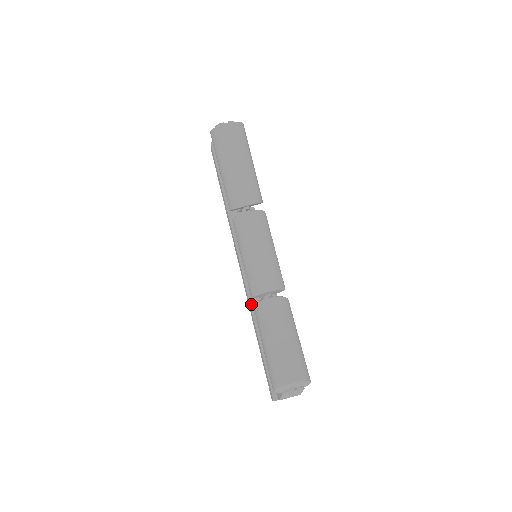
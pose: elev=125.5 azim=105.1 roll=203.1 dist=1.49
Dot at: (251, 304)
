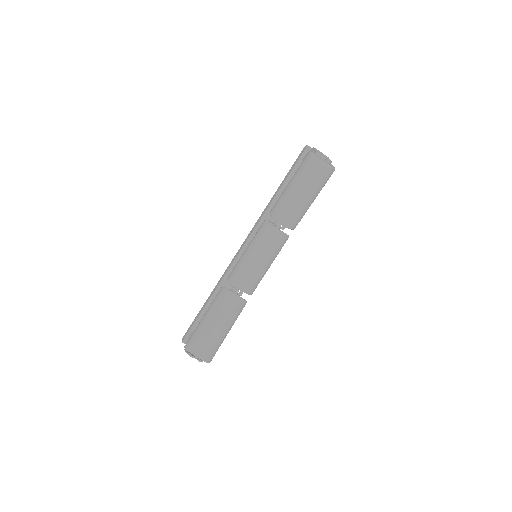
Dot at: (225, 276)
